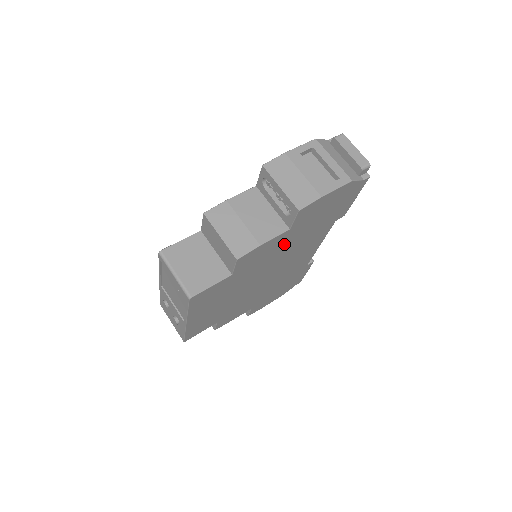
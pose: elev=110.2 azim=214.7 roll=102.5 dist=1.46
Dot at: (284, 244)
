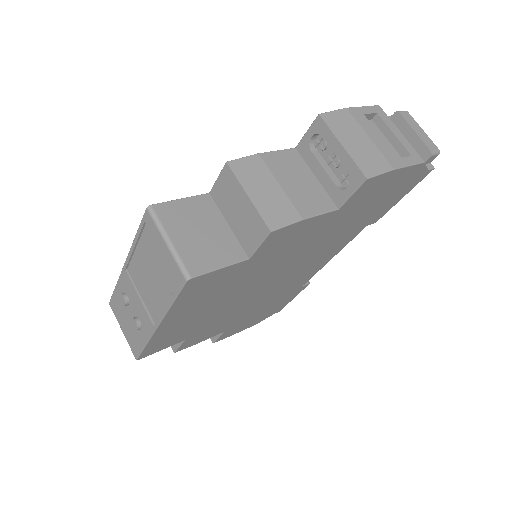
Dot at: (316, 235)
